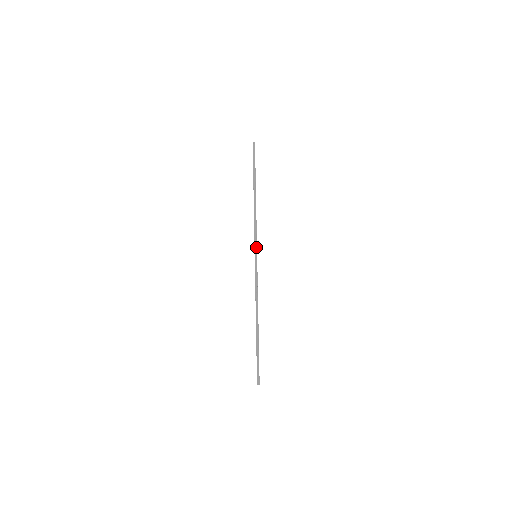
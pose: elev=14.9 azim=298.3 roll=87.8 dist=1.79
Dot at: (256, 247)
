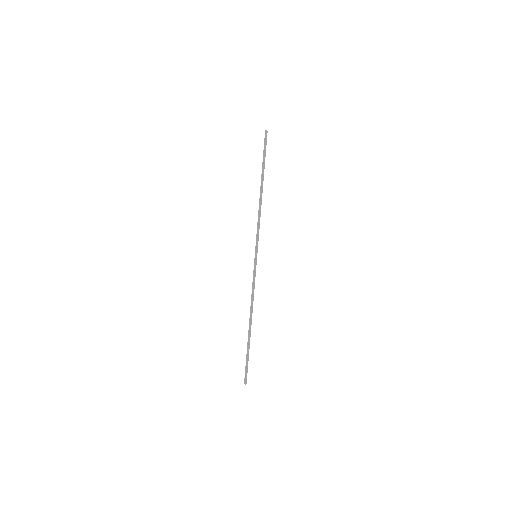
Dot at: (257, 247)
